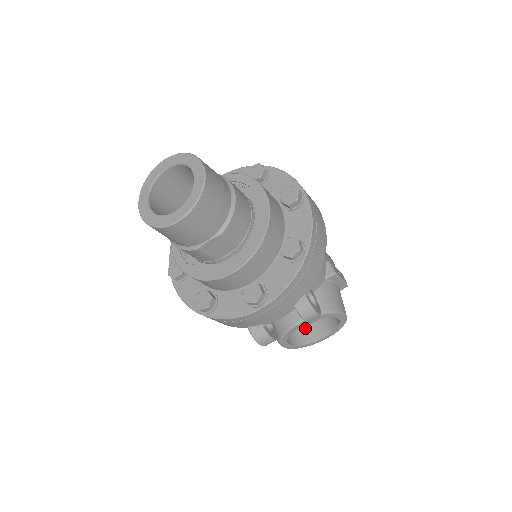
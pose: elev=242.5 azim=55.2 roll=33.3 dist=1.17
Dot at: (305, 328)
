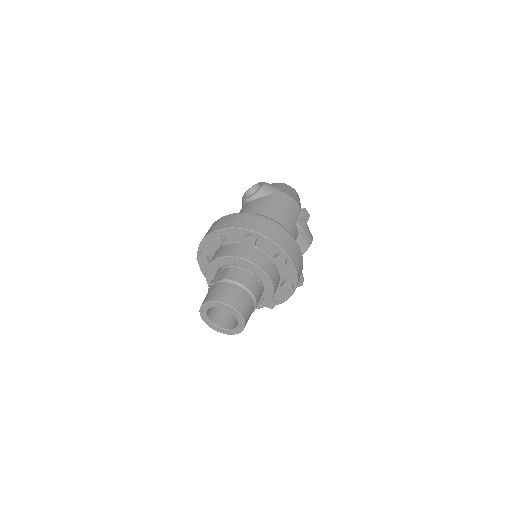
Dot at: occluded
